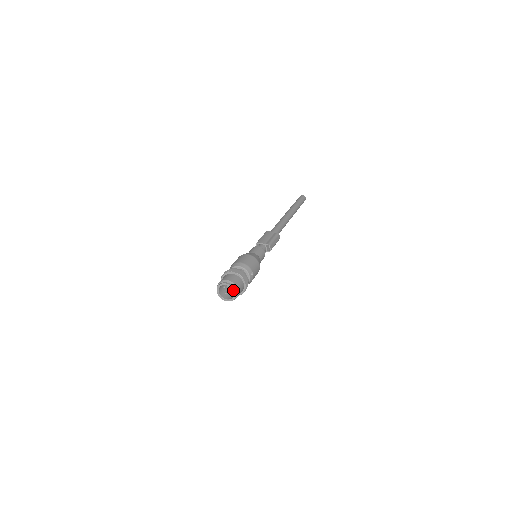
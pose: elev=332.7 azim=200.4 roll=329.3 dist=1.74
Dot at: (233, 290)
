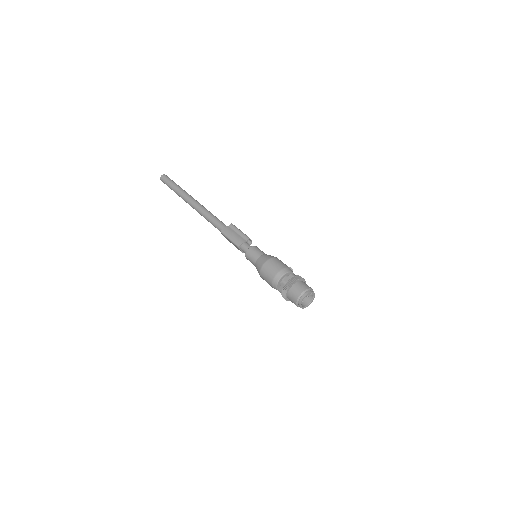
Dot at: (313, 293)
